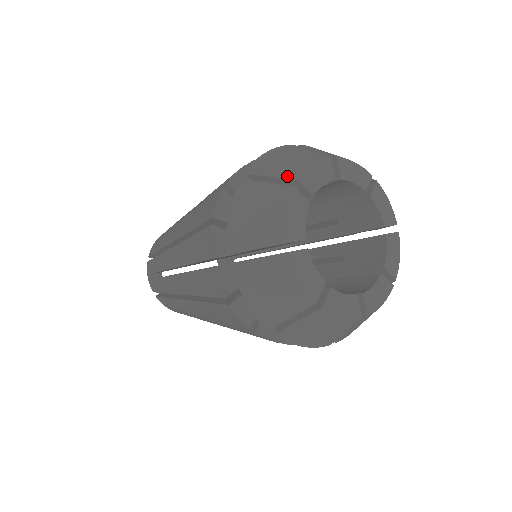
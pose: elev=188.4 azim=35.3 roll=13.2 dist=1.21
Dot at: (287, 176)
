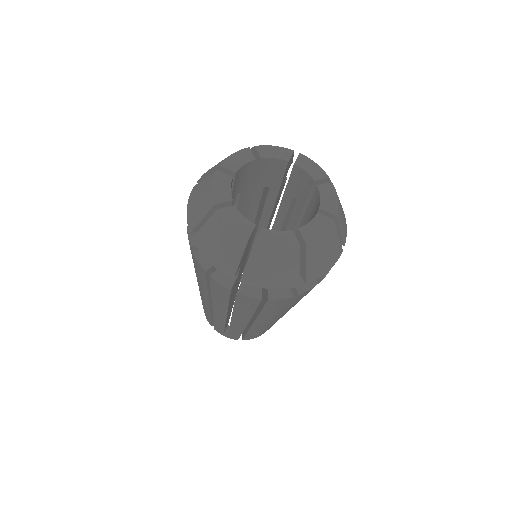
Dot at: occluded
